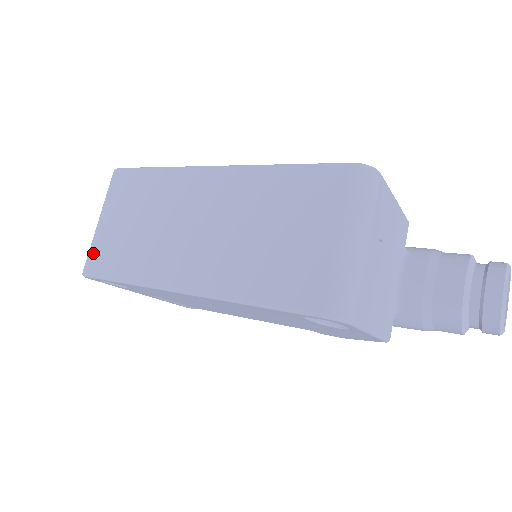
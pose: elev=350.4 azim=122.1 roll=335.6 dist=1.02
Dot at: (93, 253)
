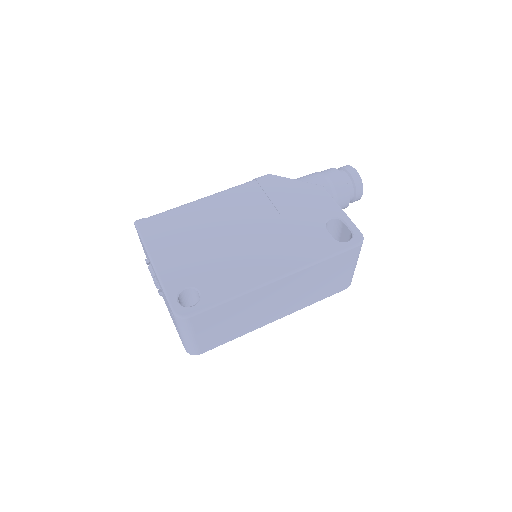
Dot at: (200, 348)
